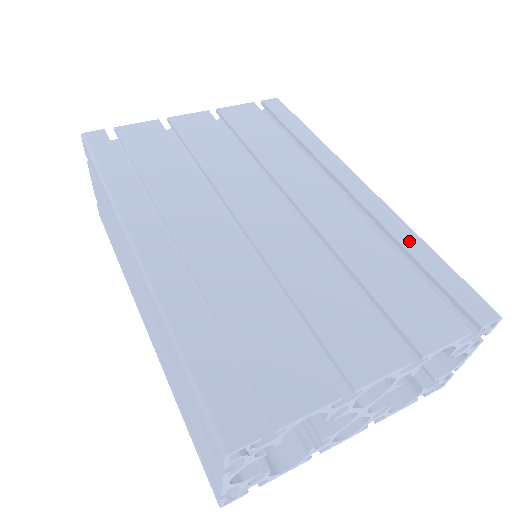
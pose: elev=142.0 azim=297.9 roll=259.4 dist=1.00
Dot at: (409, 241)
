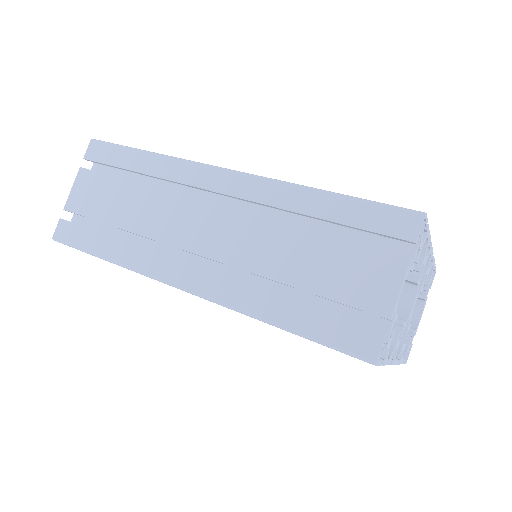
Dot at: occluded
